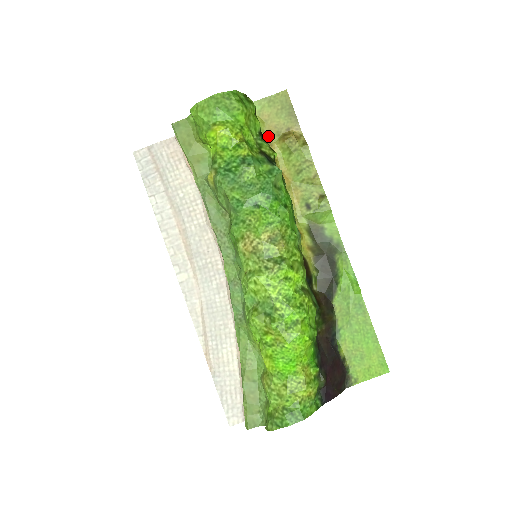
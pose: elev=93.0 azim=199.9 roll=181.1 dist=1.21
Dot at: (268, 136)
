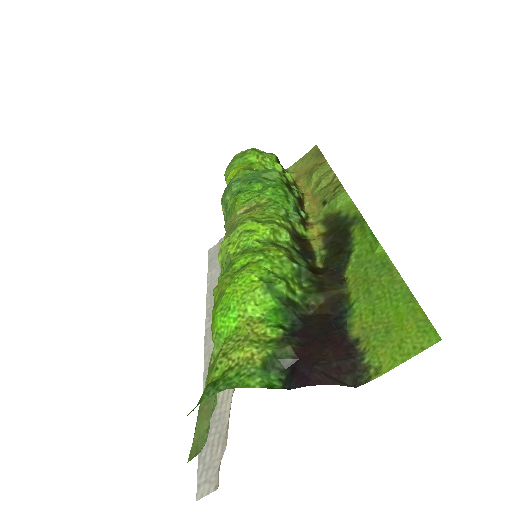
Dot at: (298, 179)
